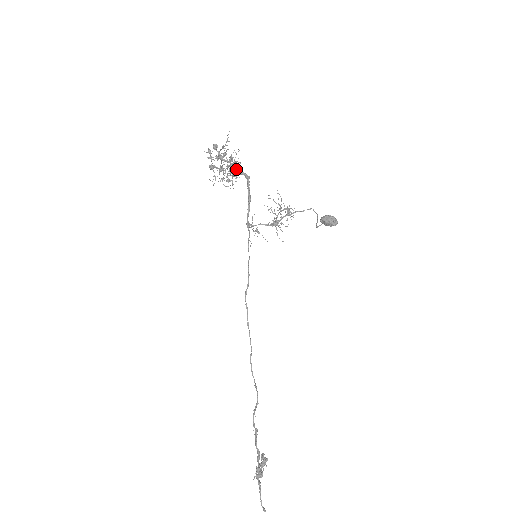
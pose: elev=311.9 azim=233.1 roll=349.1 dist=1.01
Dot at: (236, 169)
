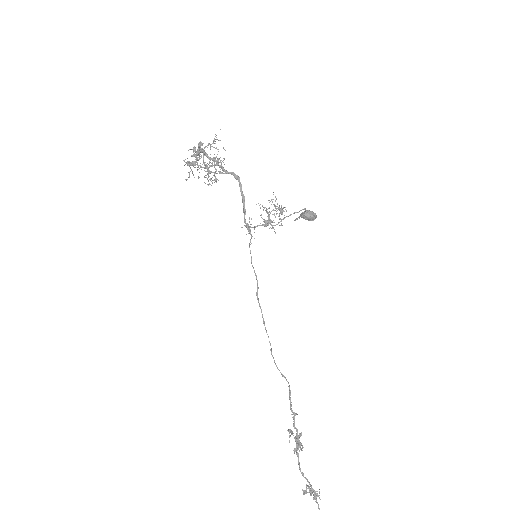
Dot at: (223, 168)
